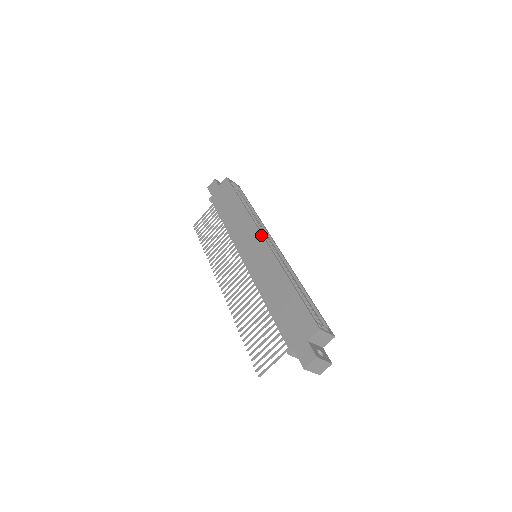
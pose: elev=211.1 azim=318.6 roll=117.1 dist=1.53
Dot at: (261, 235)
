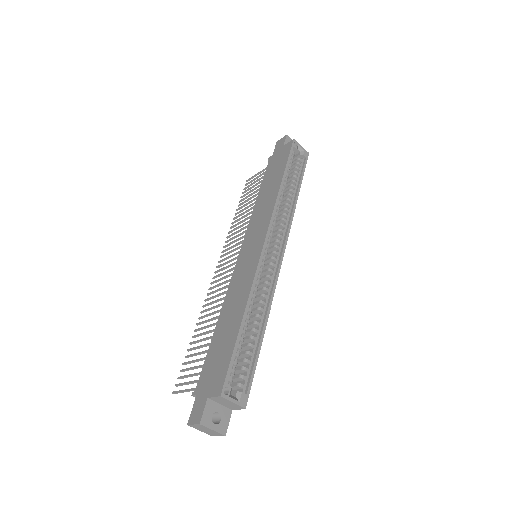
Dot at: (265, 237)
